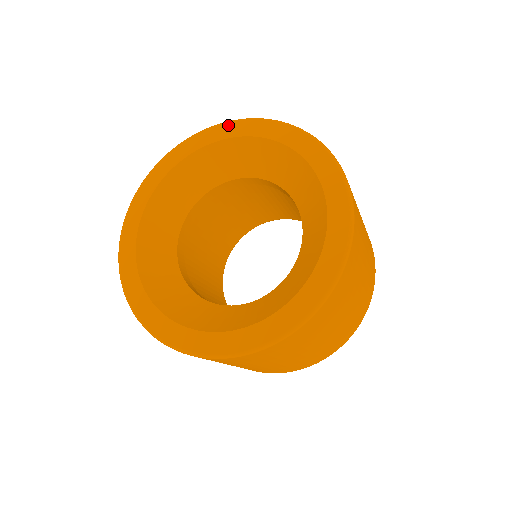
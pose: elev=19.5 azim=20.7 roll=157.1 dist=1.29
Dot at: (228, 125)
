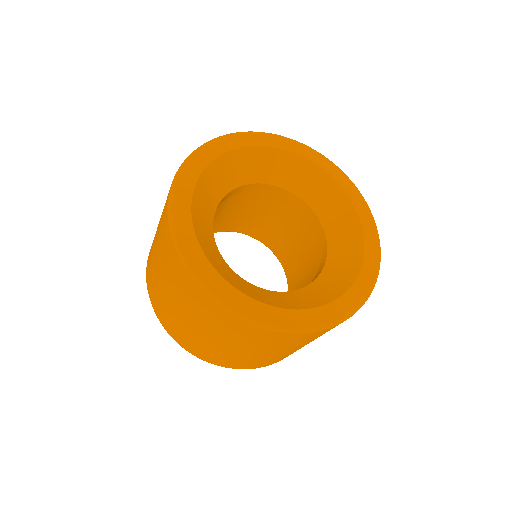
Dot at: (217, 142)
